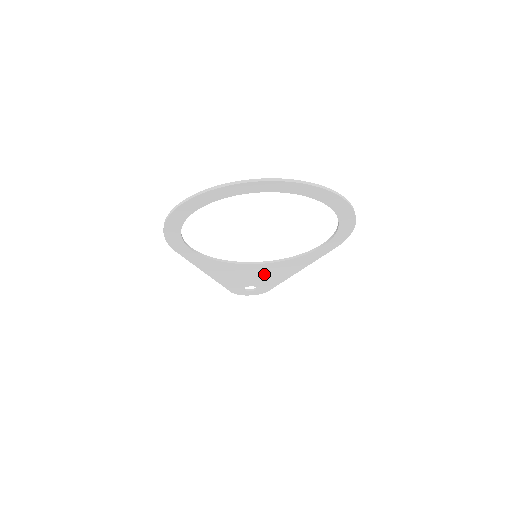
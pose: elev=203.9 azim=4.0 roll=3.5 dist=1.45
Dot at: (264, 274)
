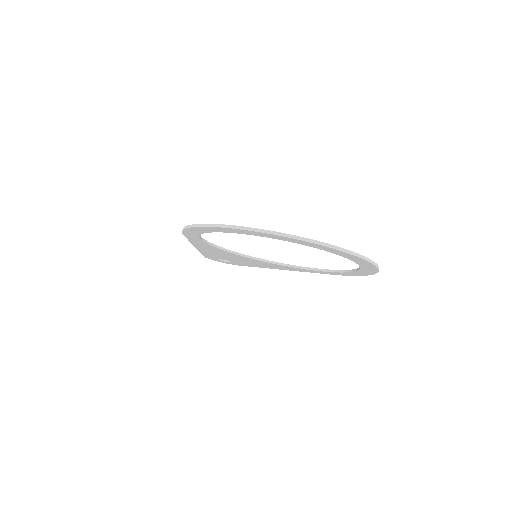
Dot at: (249, 261)
